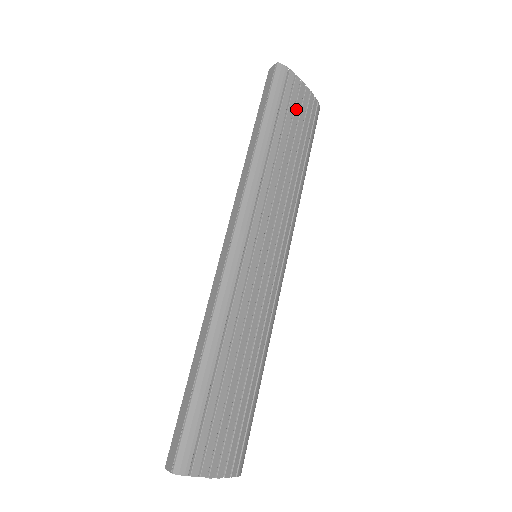
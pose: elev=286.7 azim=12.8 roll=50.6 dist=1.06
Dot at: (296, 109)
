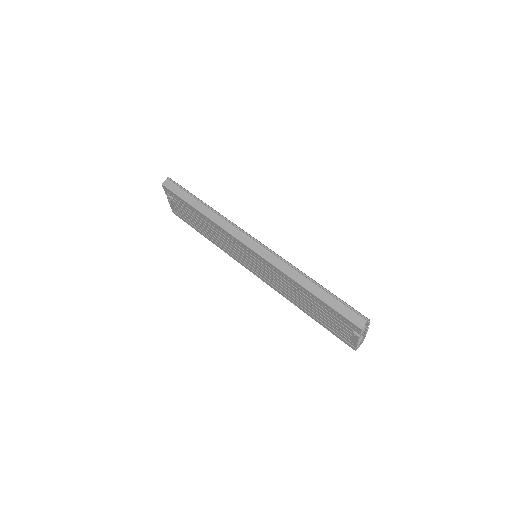
Dot at: occluded
